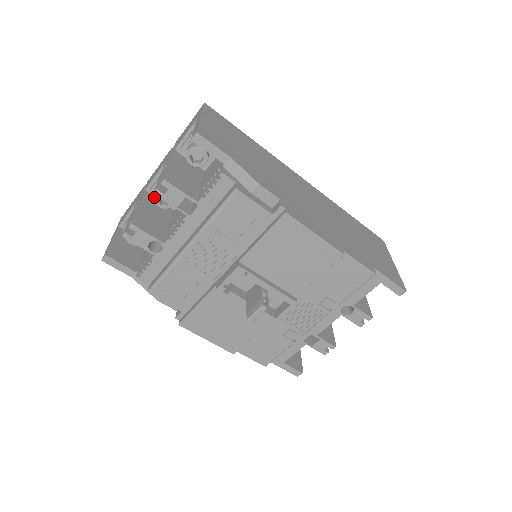
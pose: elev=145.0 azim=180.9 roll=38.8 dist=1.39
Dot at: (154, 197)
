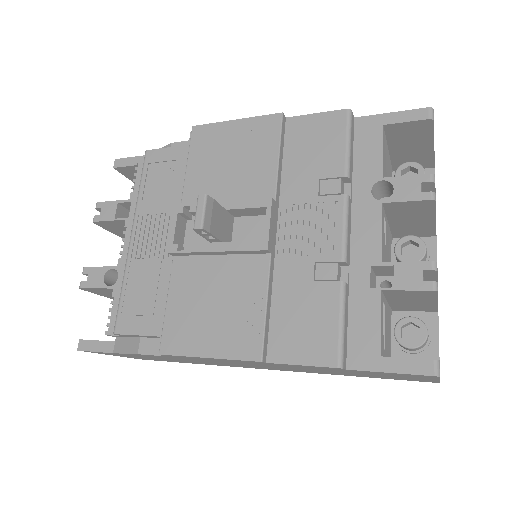
Dot at: occluded
